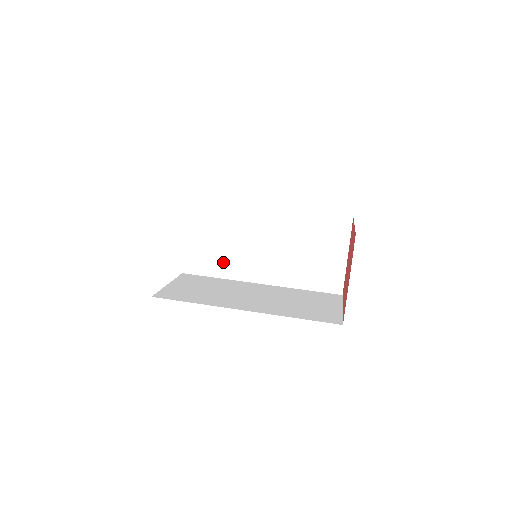
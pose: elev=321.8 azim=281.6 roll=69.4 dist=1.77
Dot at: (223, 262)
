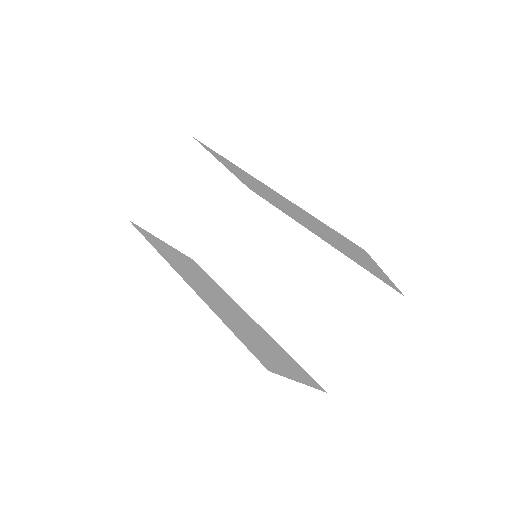
Dot at: (234, 270)
